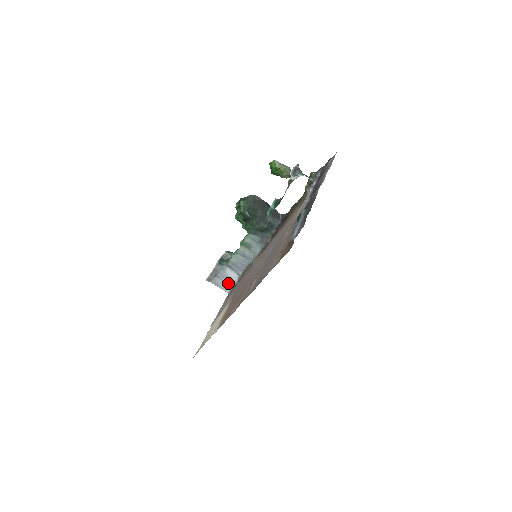
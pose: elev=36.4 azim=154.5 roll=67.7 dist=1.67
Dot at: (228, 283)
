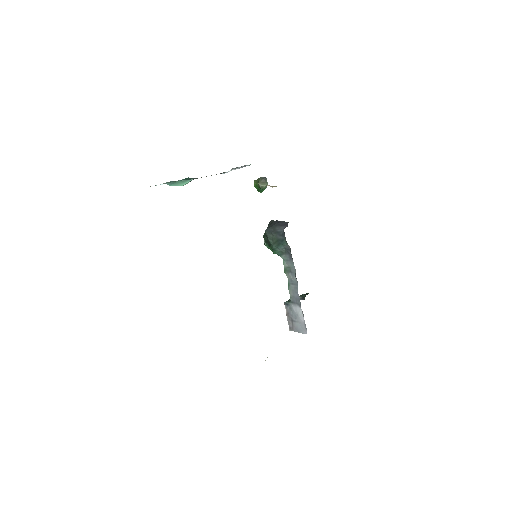
Dot at: (301, 322)
